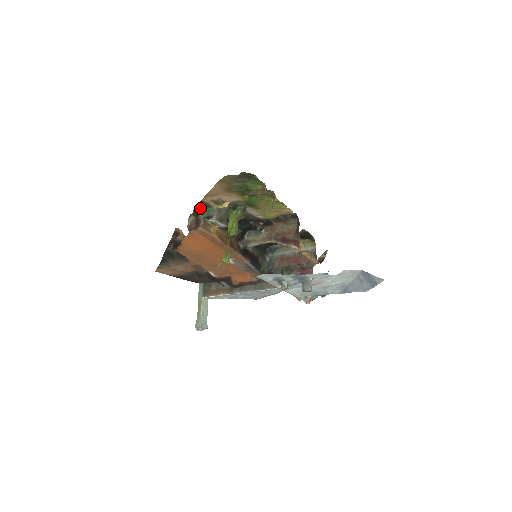
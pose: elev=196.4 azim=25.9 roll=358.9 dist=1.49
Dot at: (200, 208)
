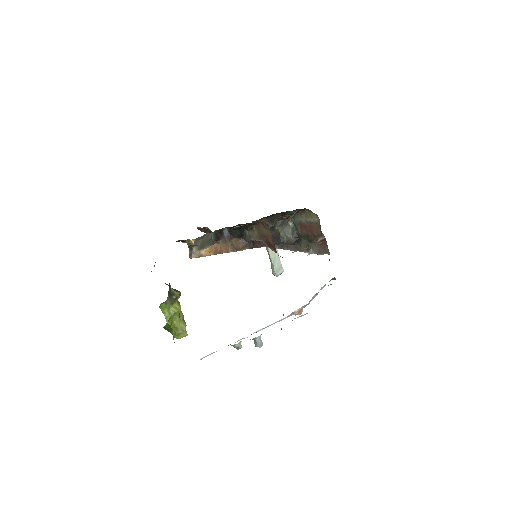
Dot at: (182, 241)
